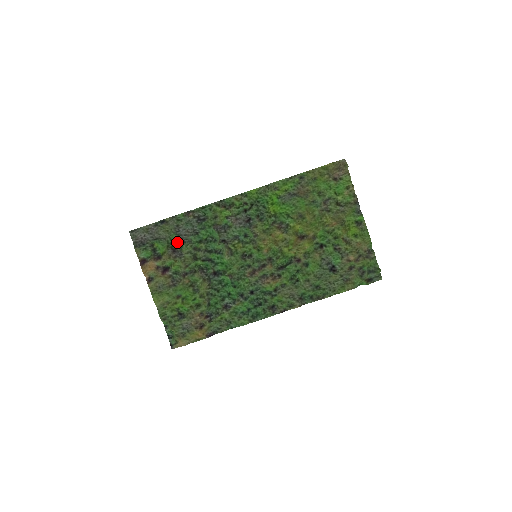
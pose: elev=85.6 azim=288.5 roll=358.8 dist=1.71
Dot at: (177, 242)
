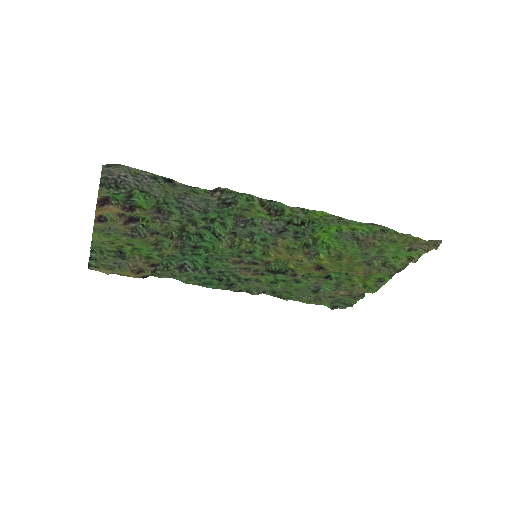
Dot at: (171, 207)
